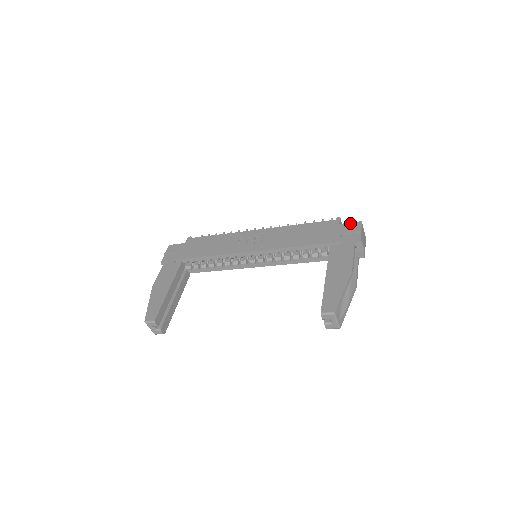
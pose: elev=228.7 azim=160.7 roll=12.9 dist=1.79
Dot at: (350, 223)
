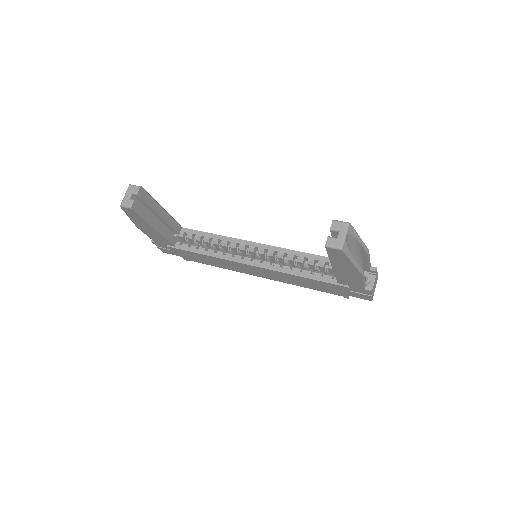
Dot at: occluded
